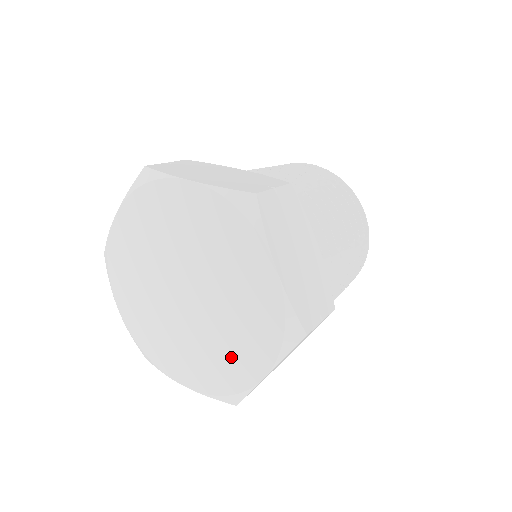
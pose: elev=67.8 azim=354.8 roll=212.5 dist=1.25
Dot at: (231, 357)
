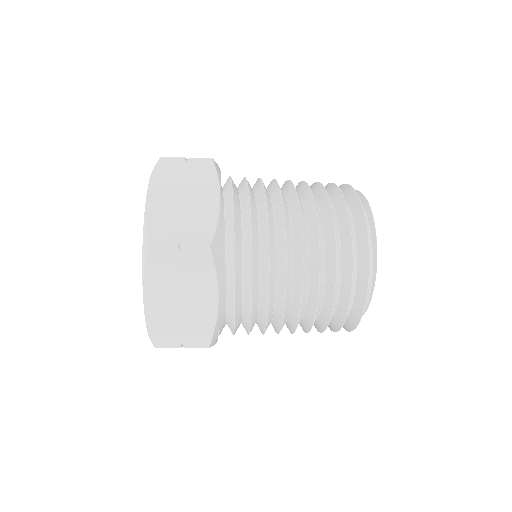
Dot at: occluded
